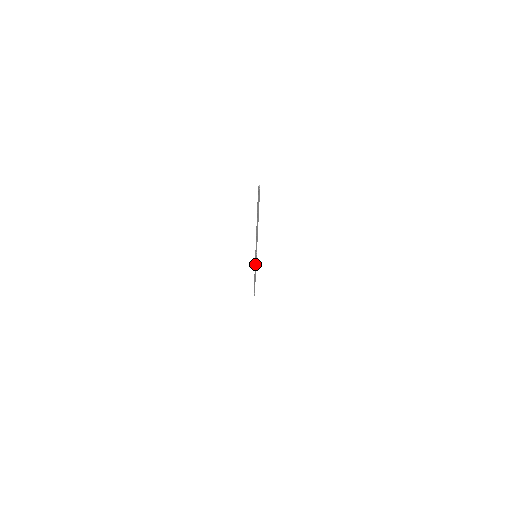
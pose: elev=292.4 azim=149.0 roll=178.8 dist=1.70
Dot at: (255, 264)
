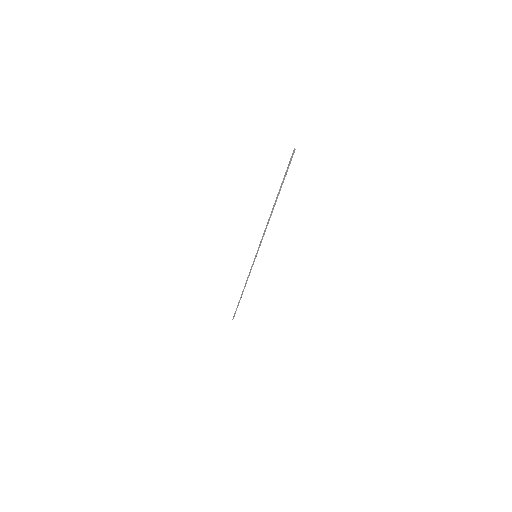
Dot at: (251, 269)
